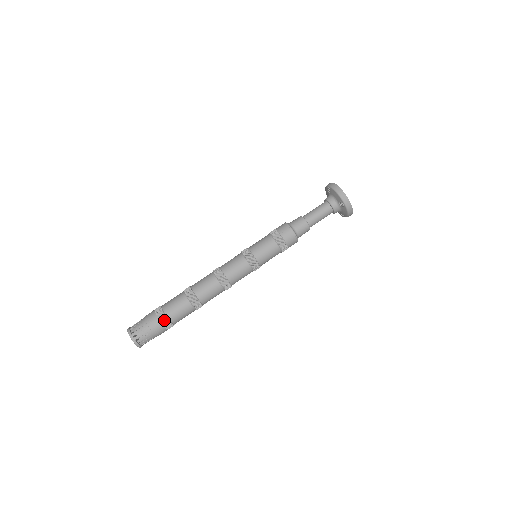
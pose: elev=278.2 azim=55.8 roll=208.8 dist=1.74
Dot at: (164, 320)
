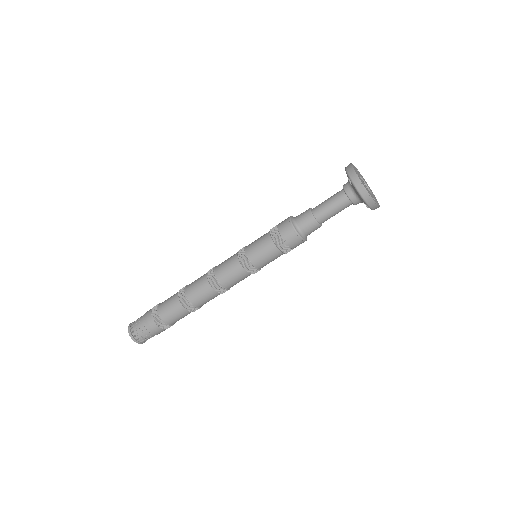
Dot at: (164, 326)
